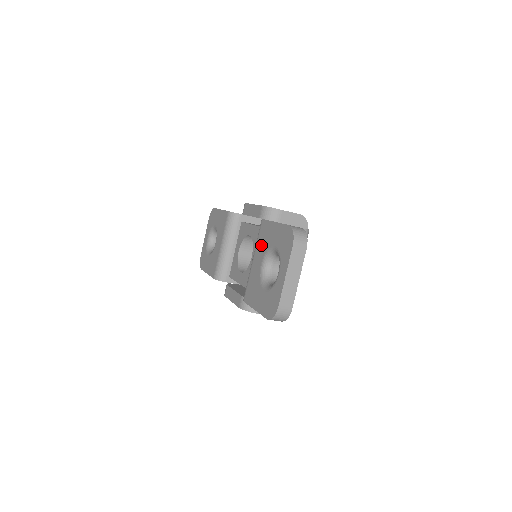
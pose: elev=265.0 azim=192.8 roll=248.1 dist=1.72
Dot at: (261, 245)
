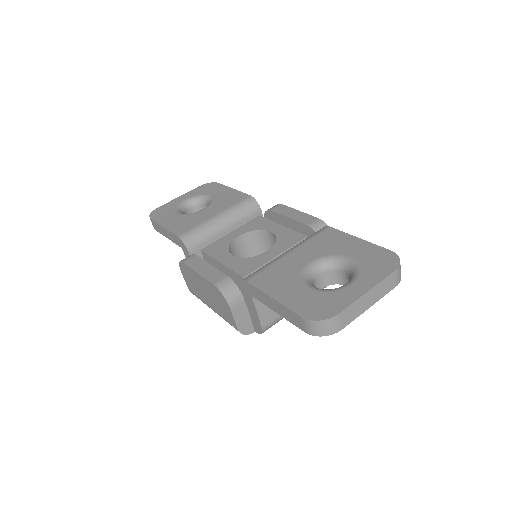
Dot at: (318, 246)
